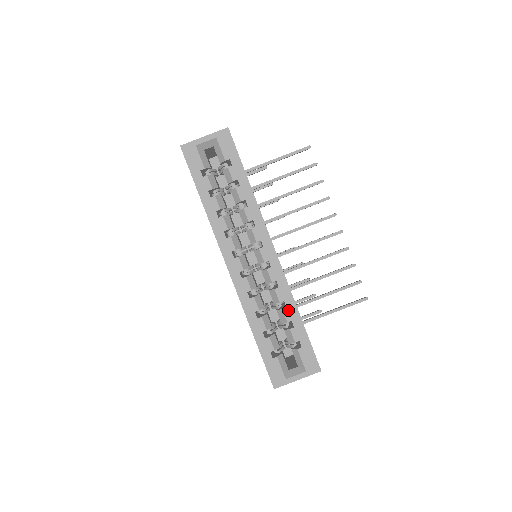
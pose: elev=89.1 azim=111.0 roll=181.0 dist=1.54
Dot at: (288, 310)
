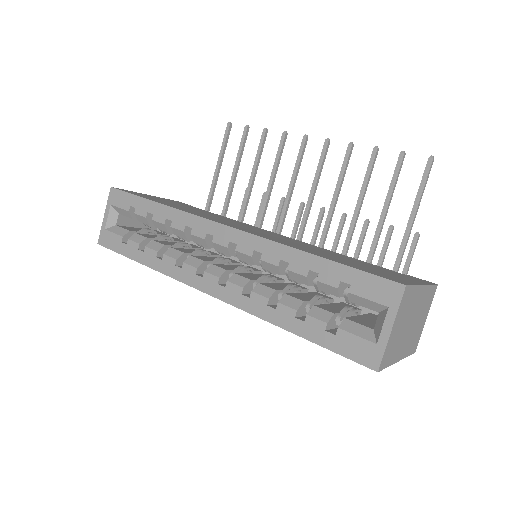
Dot at: (293, 264)
